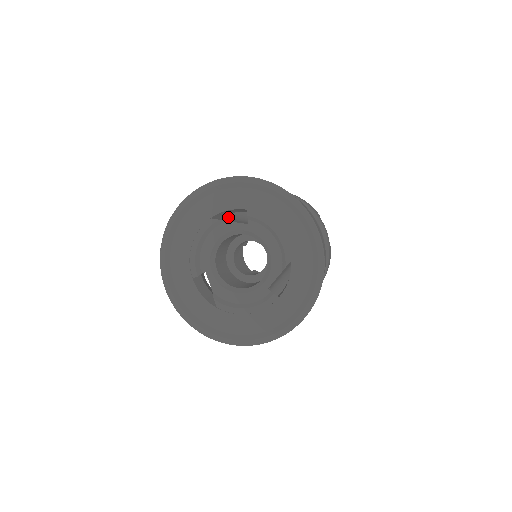
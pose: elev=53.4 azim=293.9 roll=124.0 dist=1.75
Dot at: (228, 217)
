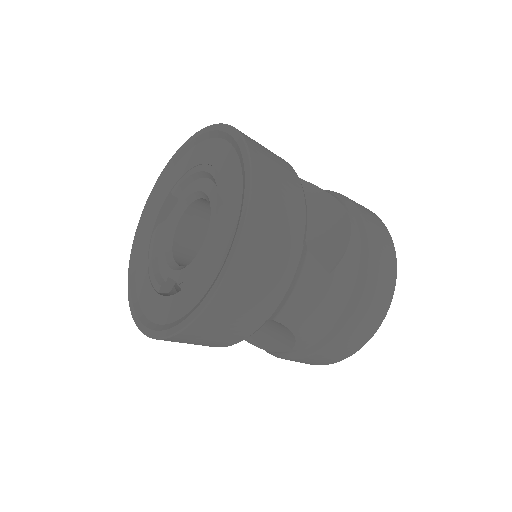
Dot at: occluded
